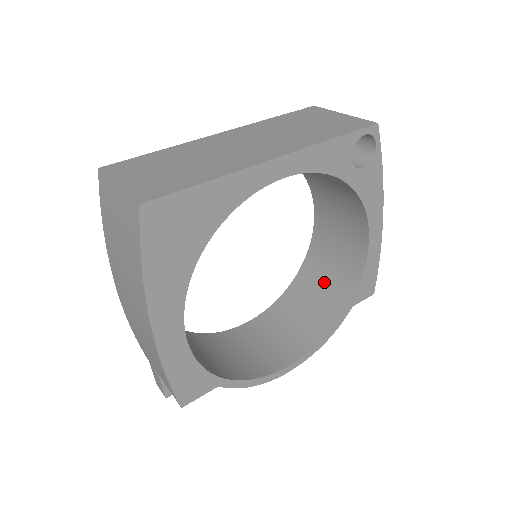
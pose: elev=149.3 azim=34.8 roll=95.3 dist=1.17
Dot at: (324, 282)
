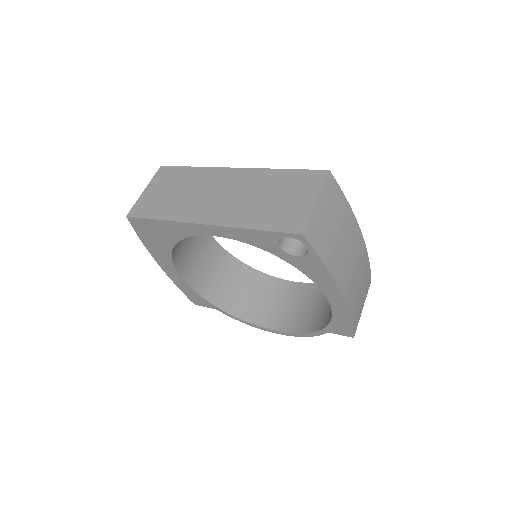
Dot at: occluded
